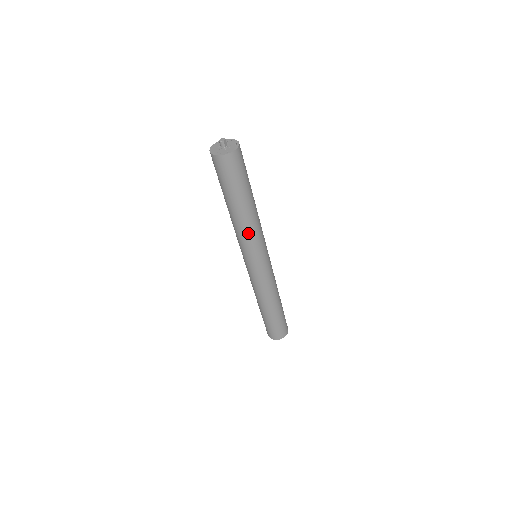
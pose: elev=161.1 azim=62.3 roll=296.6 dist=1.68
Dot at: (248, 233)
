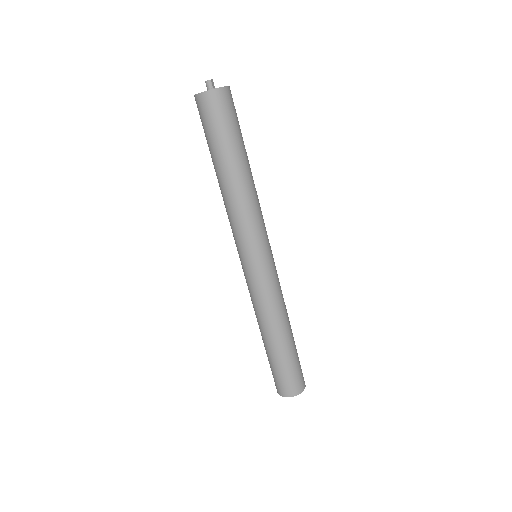
Dot at: (245, 209)
